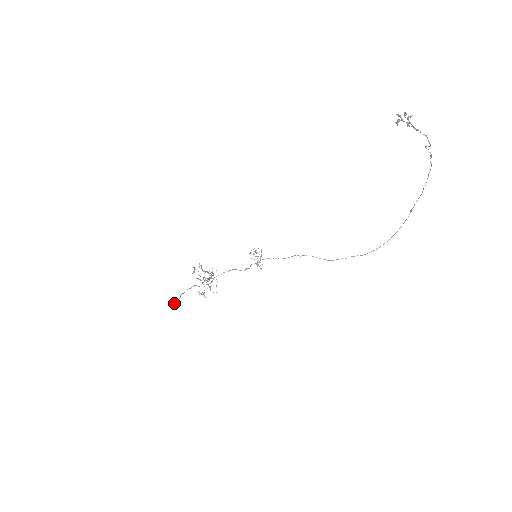
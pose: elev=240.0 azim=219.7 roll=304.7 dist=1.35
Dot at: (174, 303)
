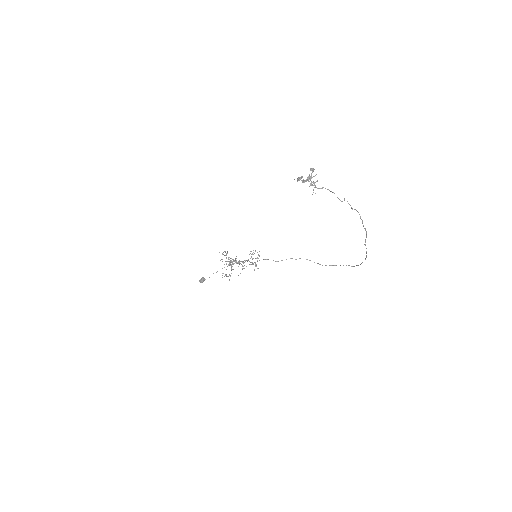
Dot at: (202, 282)
